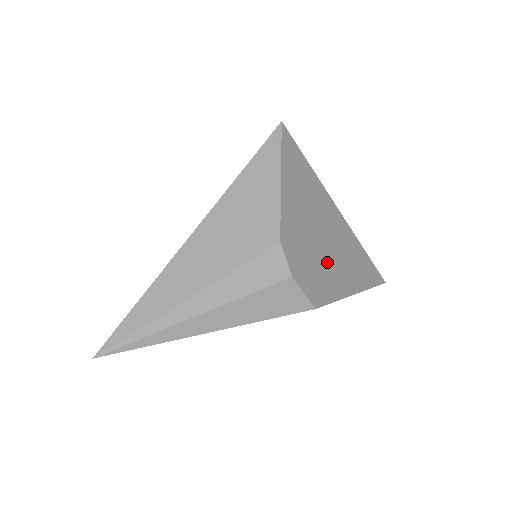
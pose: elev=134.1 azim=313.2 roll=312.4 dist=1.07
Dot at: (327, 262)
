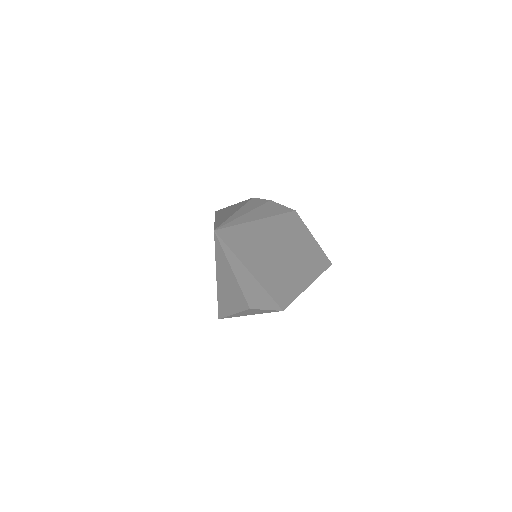
Dot at: occluded
